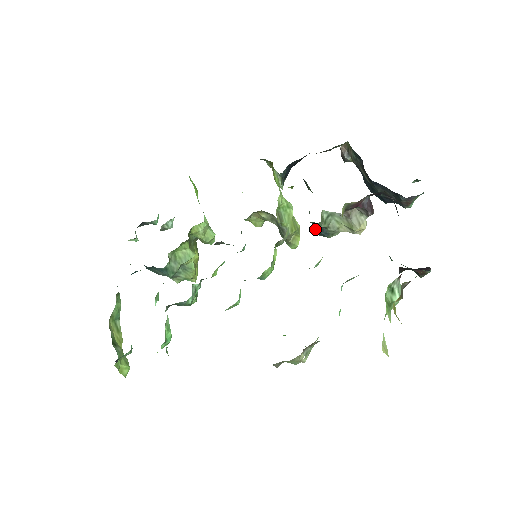
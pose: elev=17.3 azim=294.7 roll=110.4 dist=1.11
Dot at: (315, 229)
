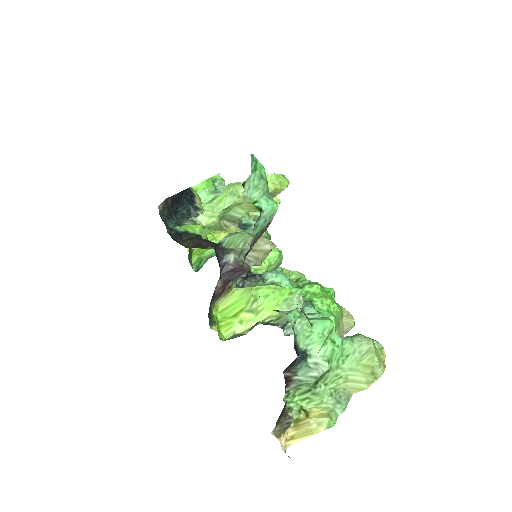
Dot at: occluded
